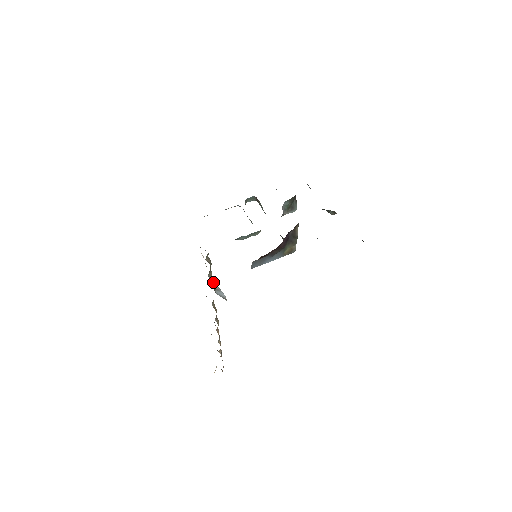
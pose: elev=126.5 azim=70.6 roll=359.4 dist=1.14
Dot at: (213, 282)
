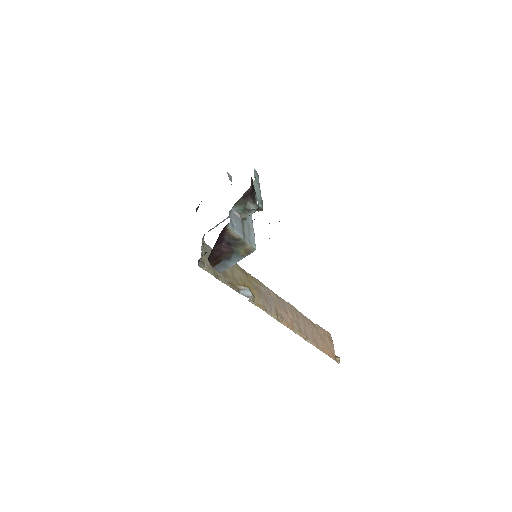
Dot at: (230, 284)
